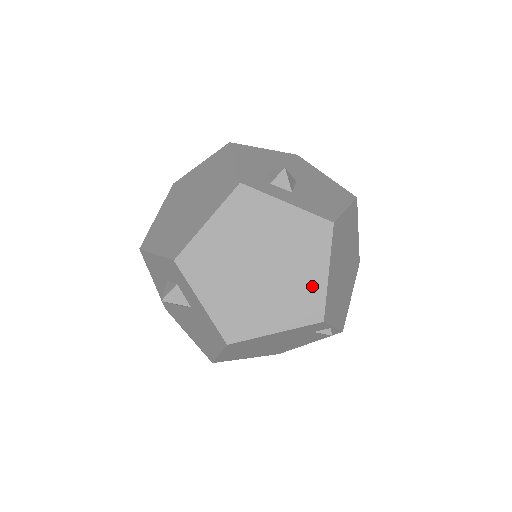
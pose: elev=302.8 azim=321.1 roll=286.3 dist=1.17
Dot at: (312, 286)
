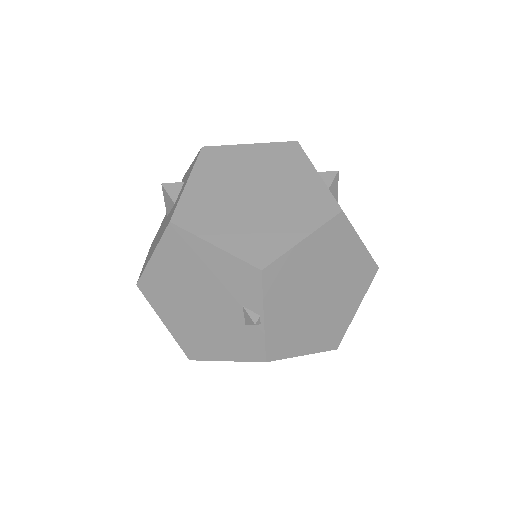
Dot at: (280, 237)
